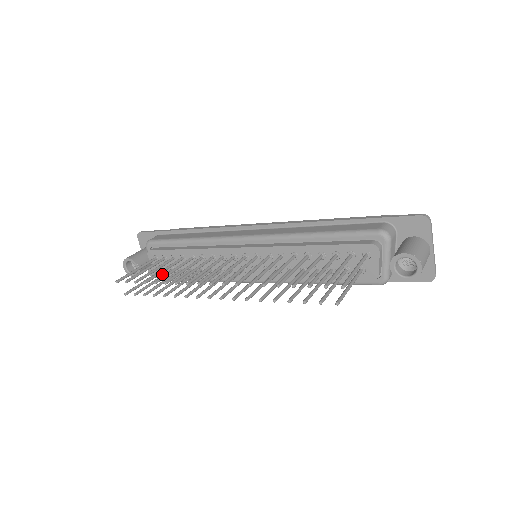
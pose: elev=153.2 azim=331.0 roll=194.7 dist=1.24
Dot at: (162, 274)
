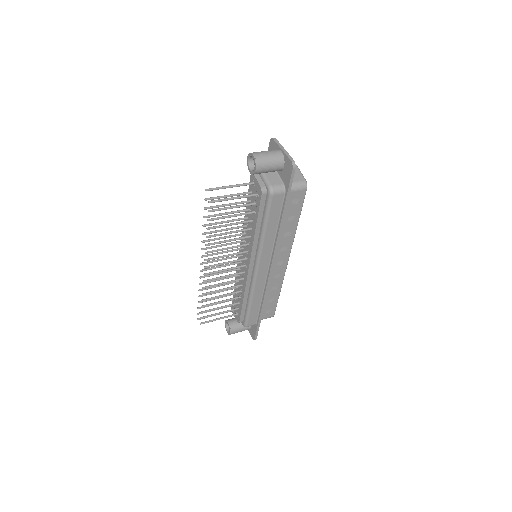
Dot at: (238, 318)
